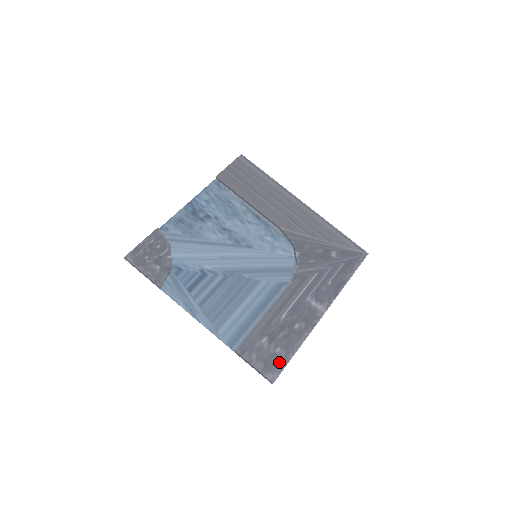
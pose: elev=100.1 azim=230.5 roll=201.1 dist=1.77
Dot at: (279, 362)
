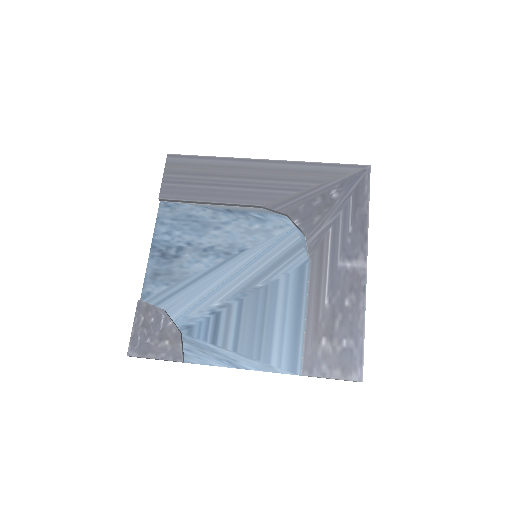
Dot at: (354, 355)
